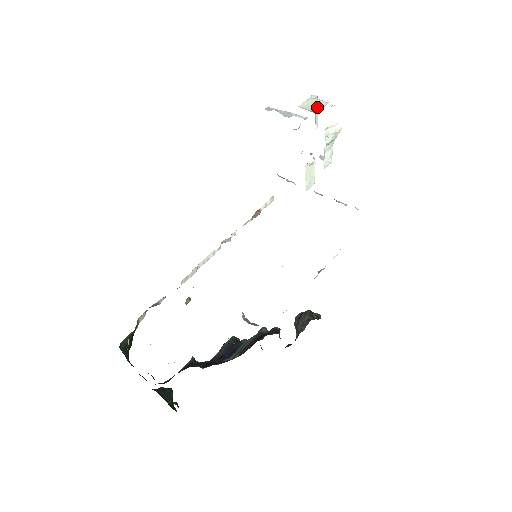
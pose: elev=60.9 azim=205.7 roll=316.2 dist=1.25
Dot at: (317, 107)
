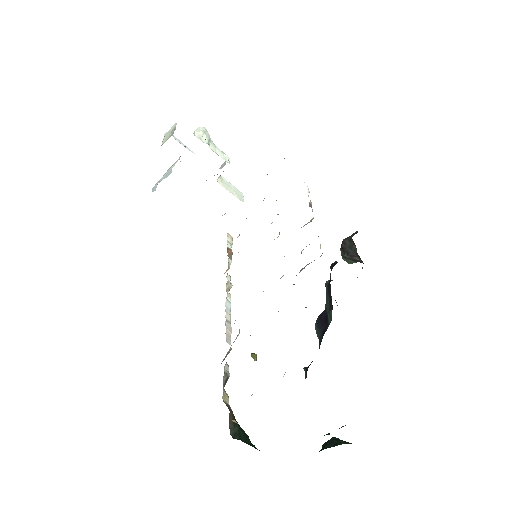
Dot at: (172, 131)
